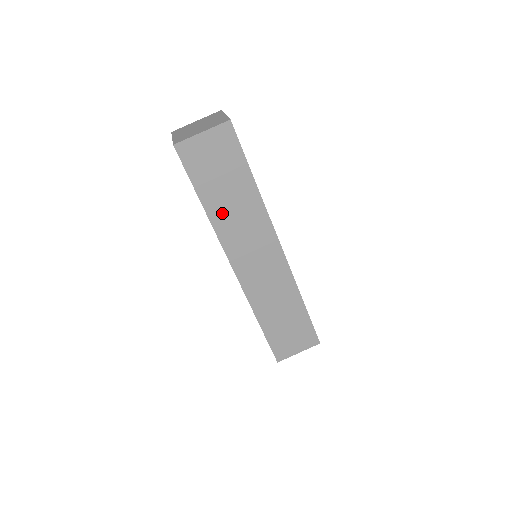
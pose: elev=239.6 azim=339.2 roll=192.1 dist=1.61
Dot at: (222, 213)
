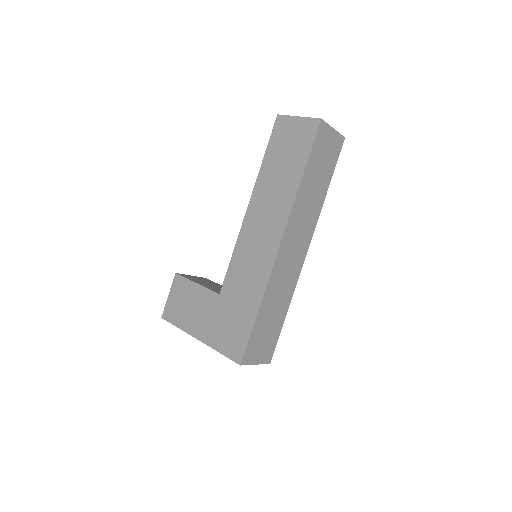
Dot at: (305, 192)
